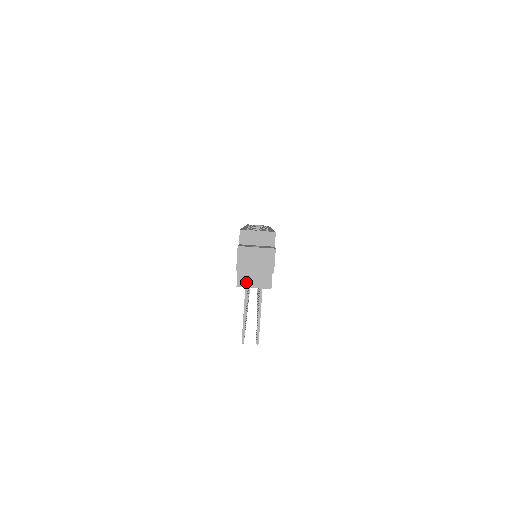
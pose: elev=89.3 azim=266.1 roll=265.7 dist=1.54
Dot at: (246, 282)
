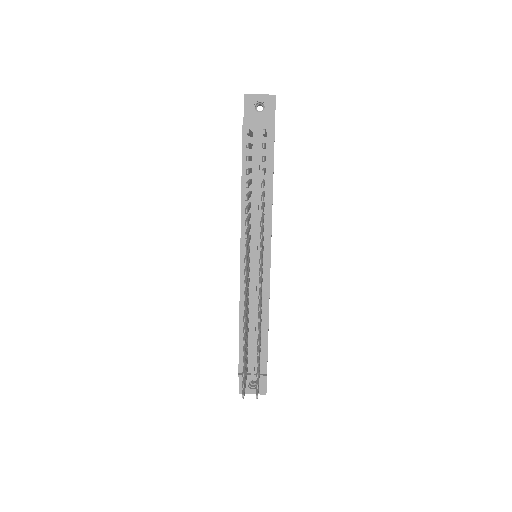
Dot at: (251, 126)
